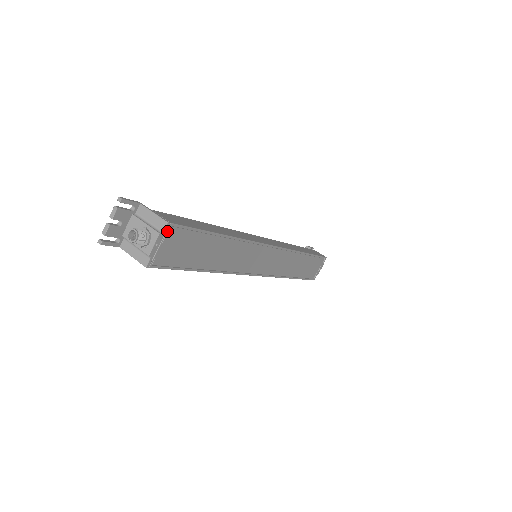
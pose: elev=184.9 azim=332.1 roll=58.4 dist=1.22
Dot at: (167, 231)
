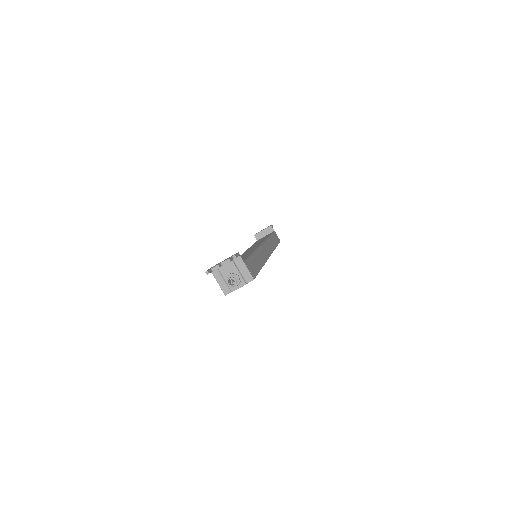
Dot at: occluded
